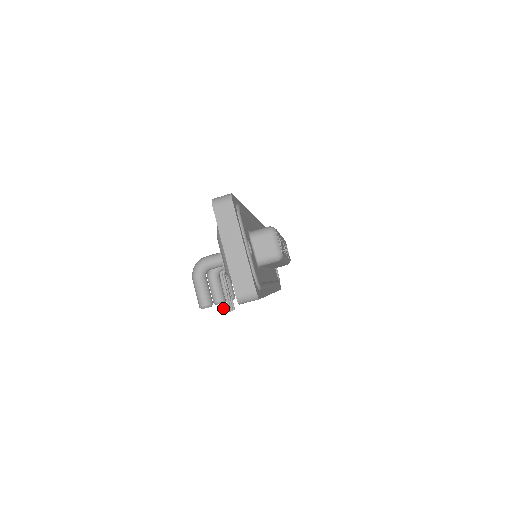
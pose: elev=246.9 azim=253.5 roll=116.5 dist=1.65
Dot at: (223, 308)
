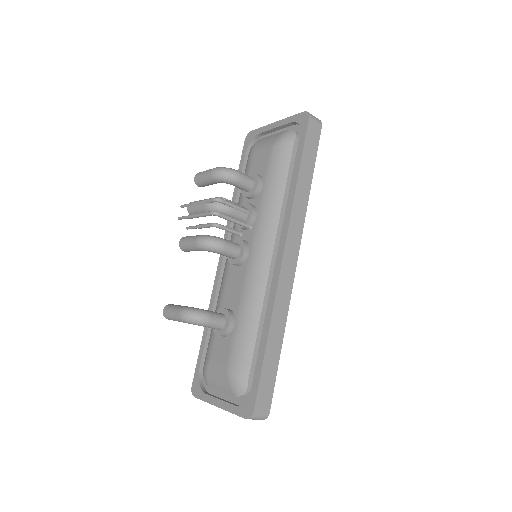
Dot at: occluded
